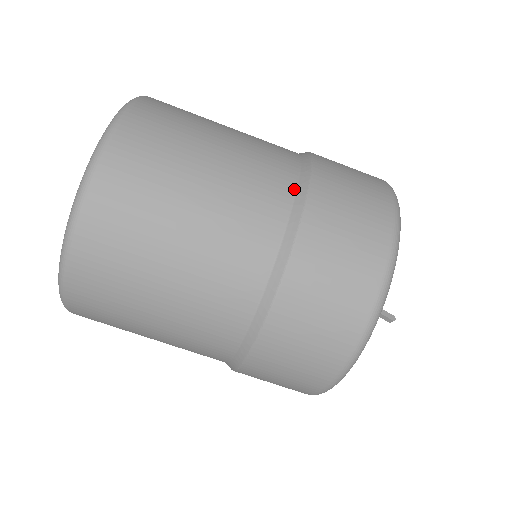
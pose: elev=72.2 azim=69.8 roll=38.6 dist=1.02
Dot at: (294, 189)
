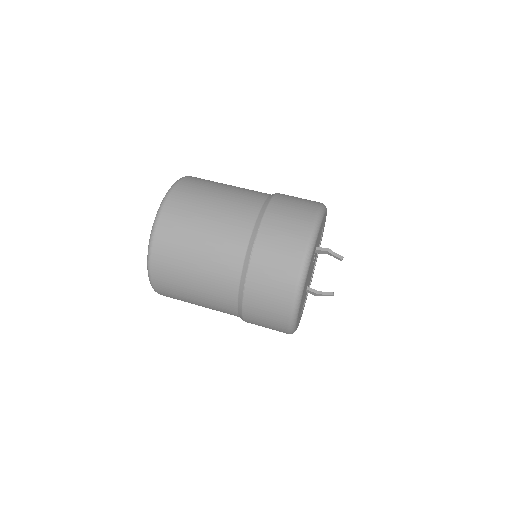
Dot at: occluded
